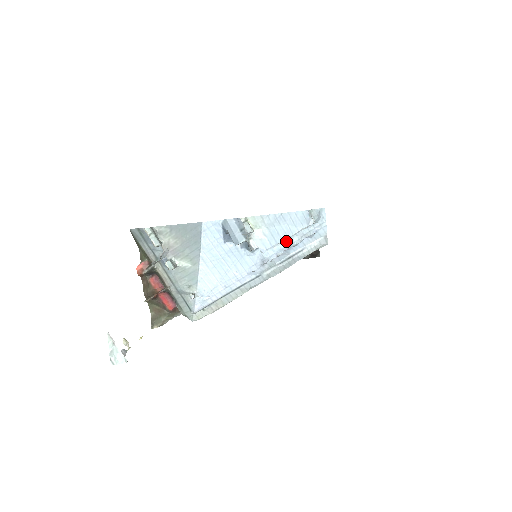
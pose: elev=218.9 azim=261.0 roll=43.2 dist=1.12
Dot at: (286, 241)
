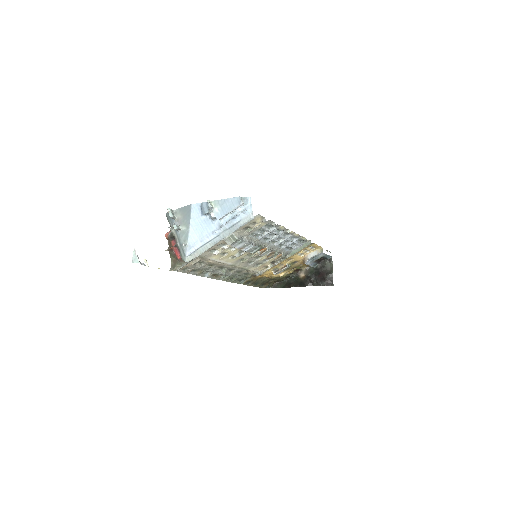
Dot at: (231, 215)
